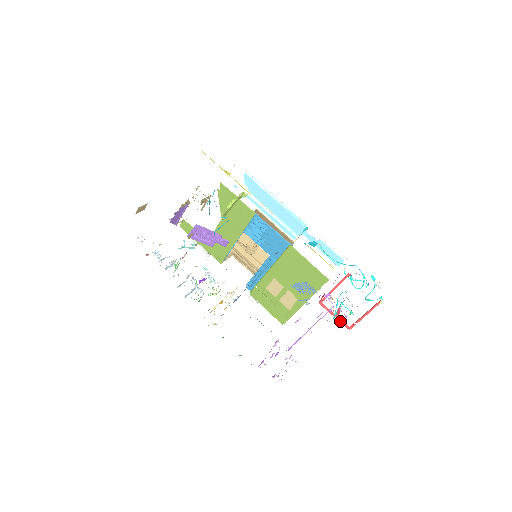
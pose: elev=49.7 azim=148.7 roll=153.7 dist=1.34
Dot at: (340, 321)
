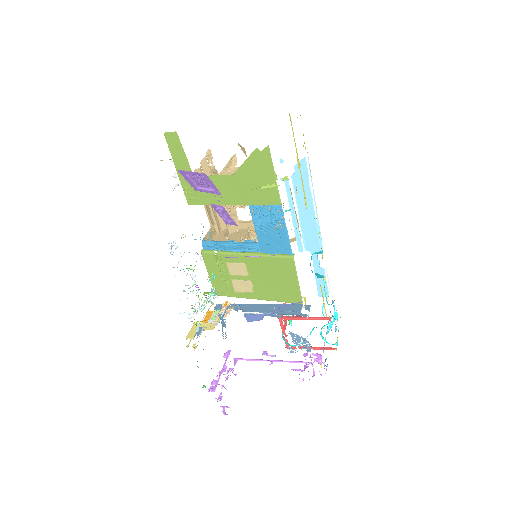
Dot at: (285, 339)
